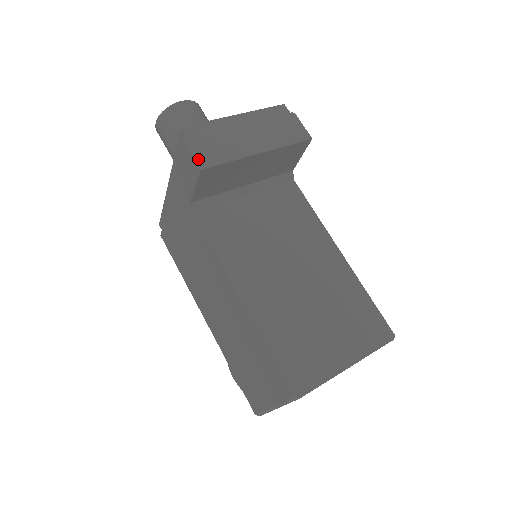
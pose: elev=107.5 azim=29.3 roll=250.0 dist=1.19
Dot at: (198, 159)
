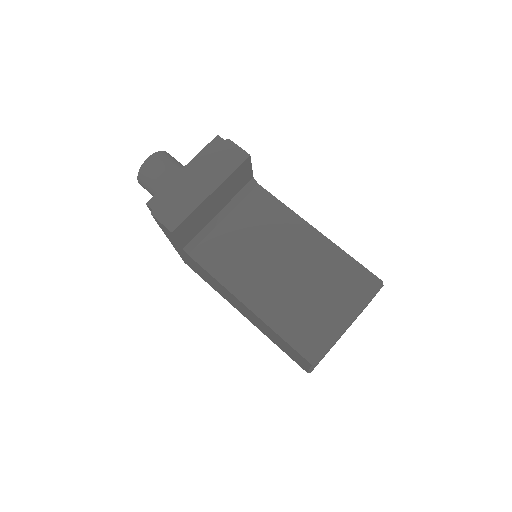
Dot at: (167, 224)
